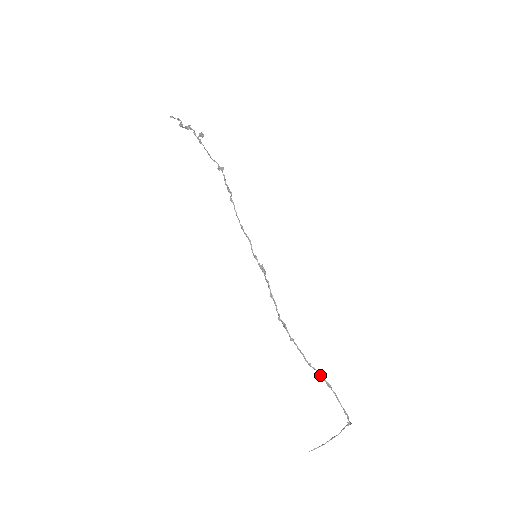
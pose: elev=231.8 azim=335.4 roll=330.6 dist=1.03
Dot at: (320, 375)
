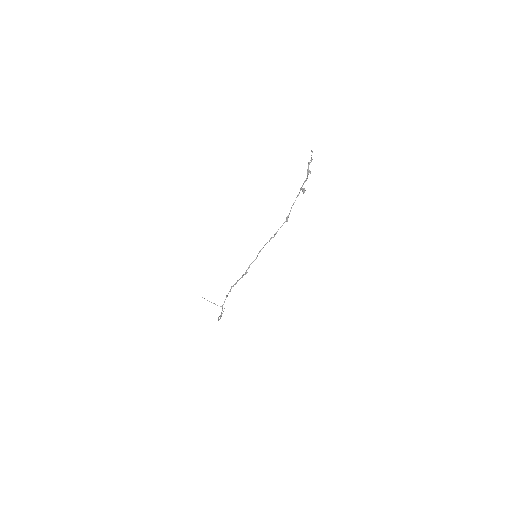
Dot at: occluded
